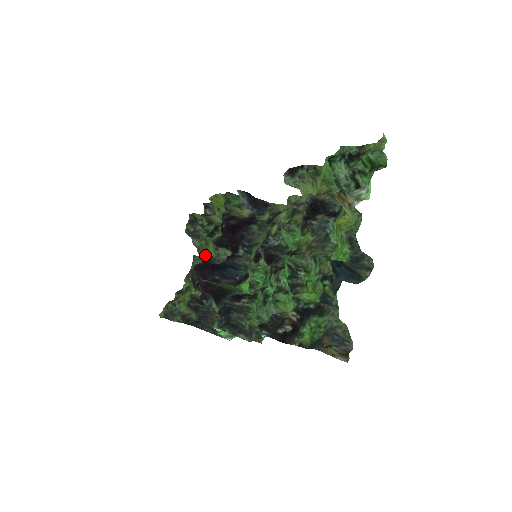
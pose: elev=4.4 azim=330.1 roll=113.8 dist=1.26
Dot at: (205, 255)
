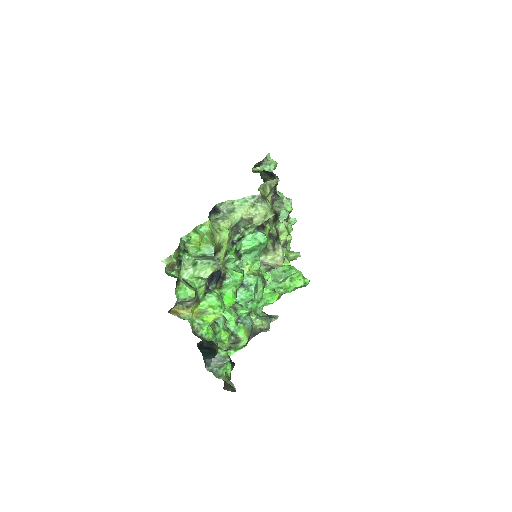
Dot at: occluded
